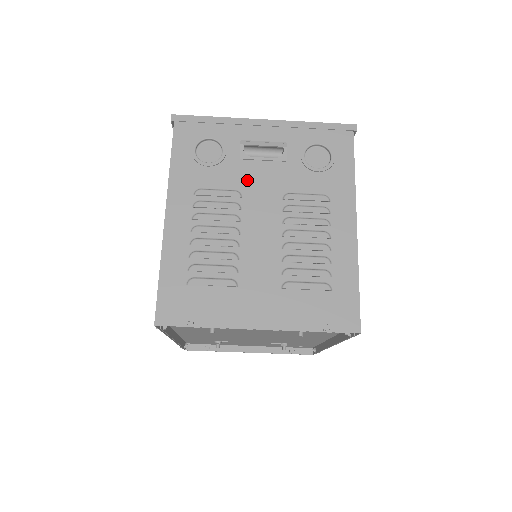
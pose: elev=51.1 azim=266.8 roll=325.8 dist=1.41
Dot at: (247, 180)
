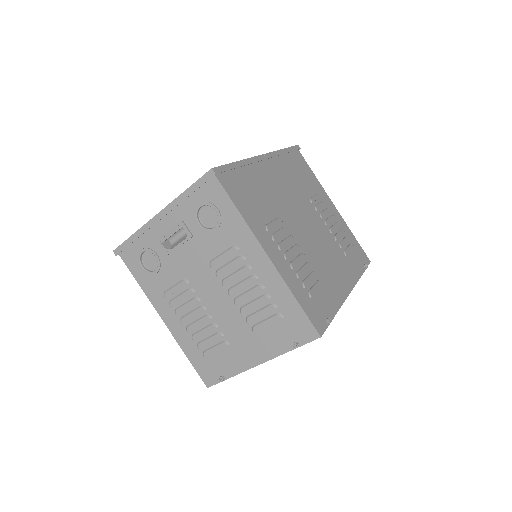
Dot at: (182, 268)
